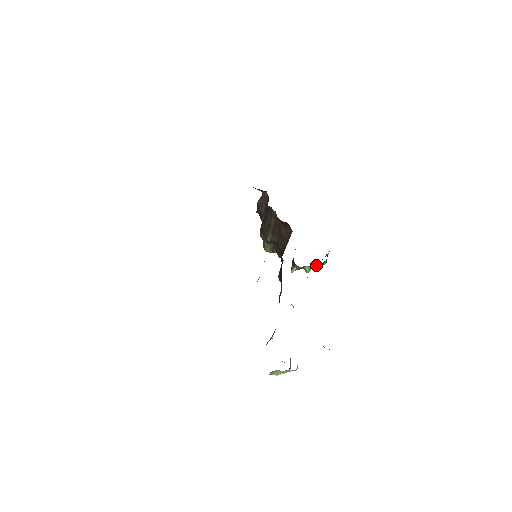
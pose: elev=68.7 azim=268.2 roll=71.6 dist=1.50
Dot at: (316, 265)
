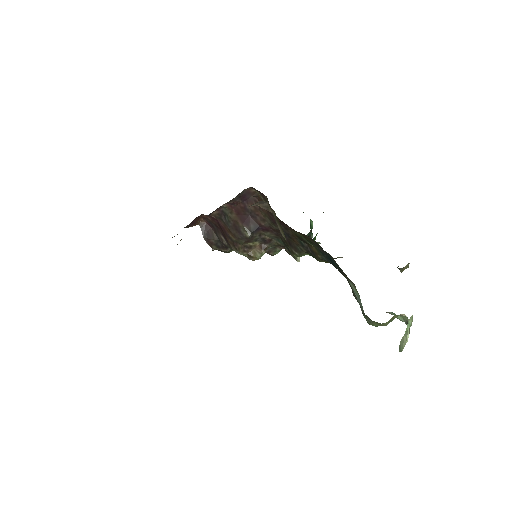
Dot at: (308, 235)
